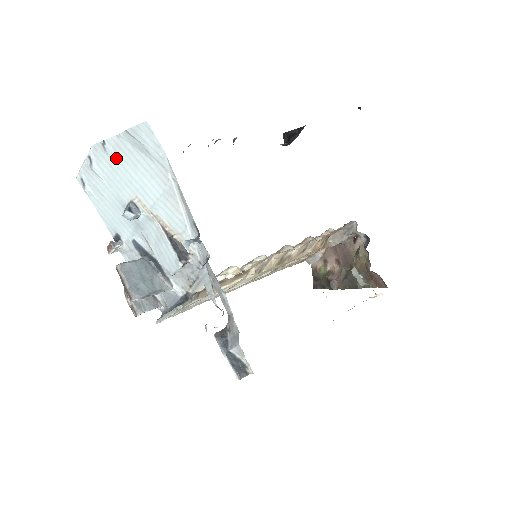
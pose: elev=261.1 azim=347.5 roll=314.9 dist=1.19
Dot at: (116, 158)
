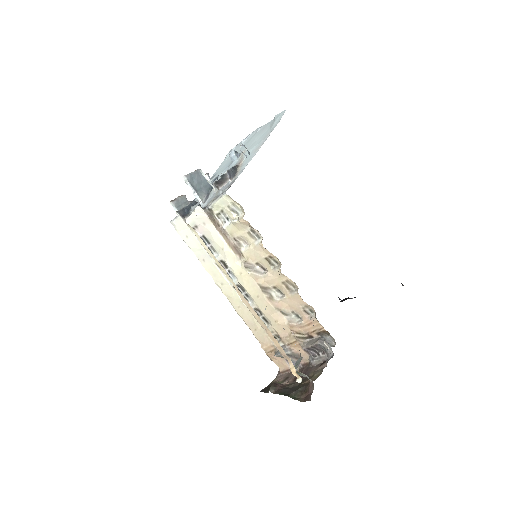
Dot at: (257, 134)
